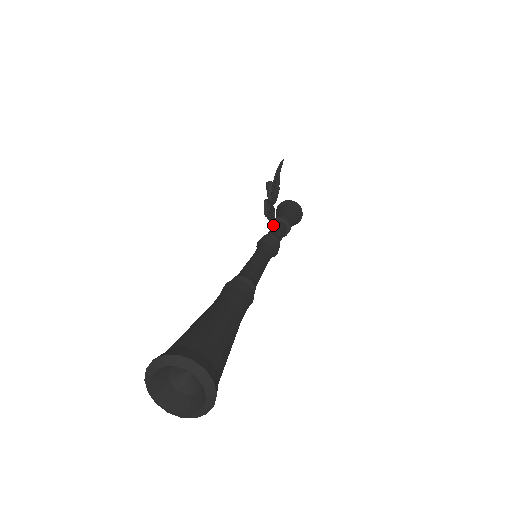
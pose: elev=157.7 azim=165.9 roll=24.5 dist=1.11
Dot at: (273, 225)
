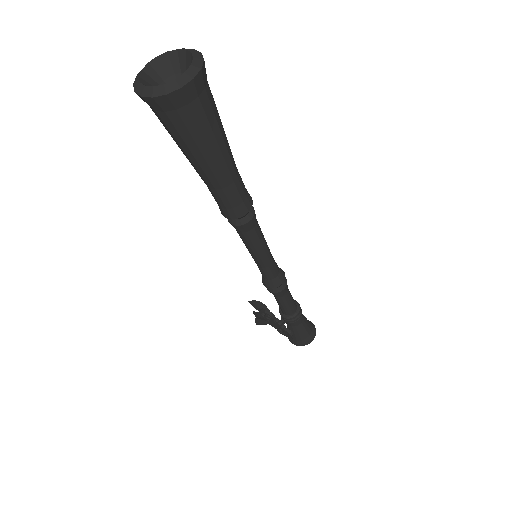
Dot at: occluded
